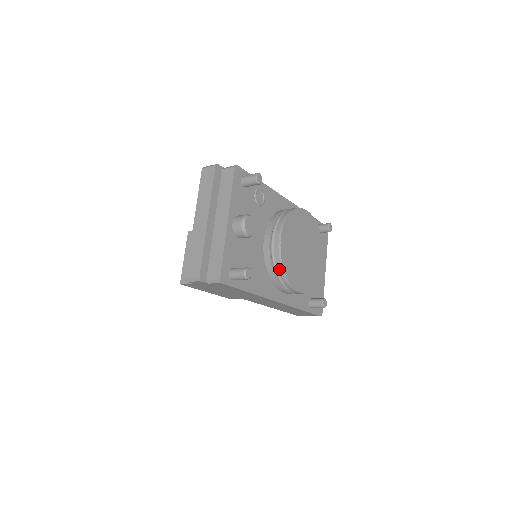
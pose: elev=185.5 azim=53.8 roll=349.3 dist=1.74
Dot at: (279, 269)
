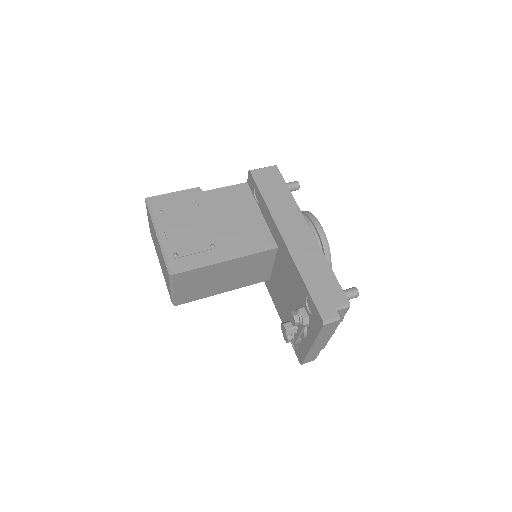
Dot at: occluded
